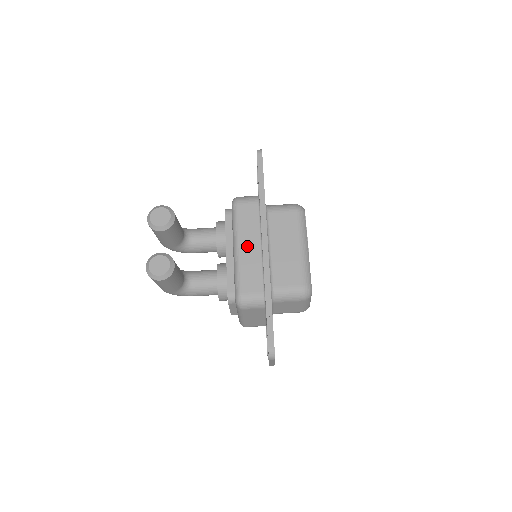
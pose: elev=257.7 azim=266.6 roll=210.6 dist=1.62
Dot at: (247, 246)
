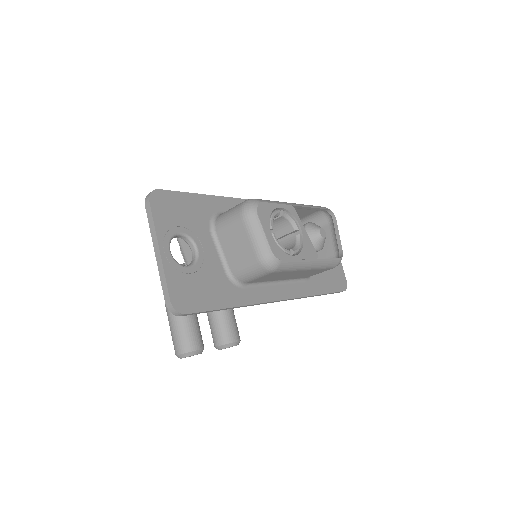
Dot at: occluded
